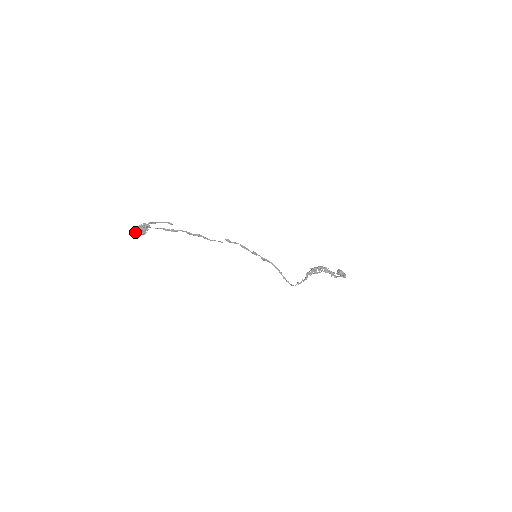
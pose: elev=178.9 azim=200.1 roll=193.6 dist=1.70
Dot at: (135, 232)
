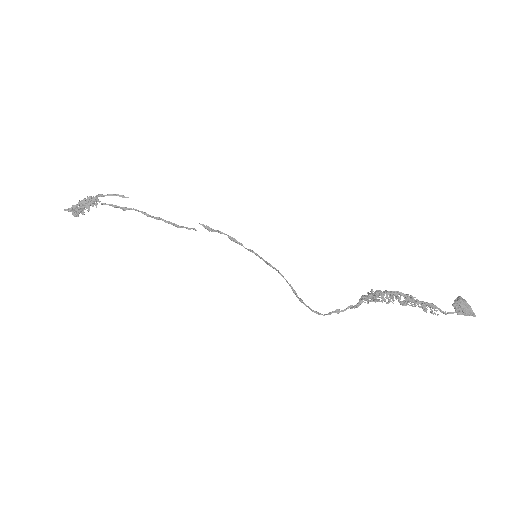
Dot at: (71, 211)
